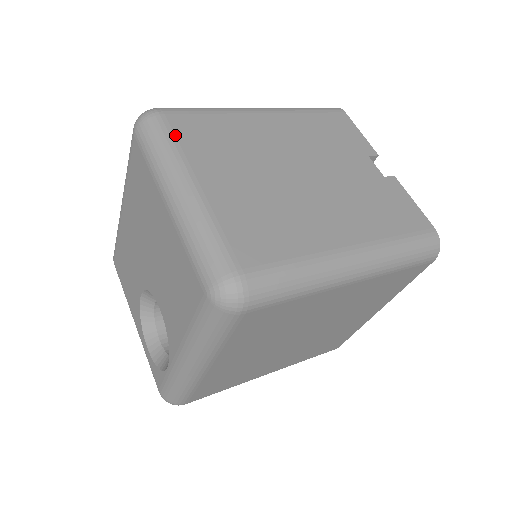
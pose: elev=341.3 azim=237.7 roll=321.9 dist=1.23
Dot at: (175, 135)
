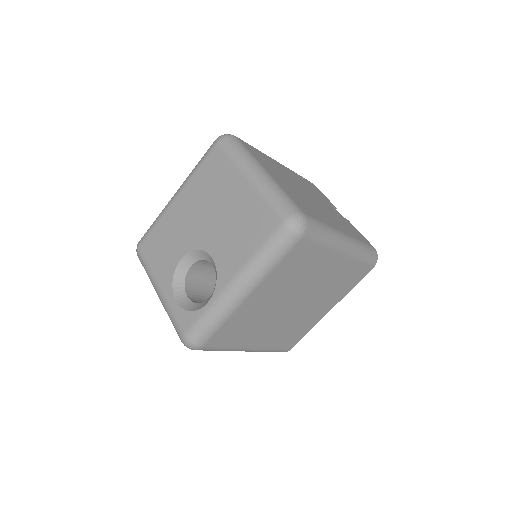
Dot at: (248, 149)
